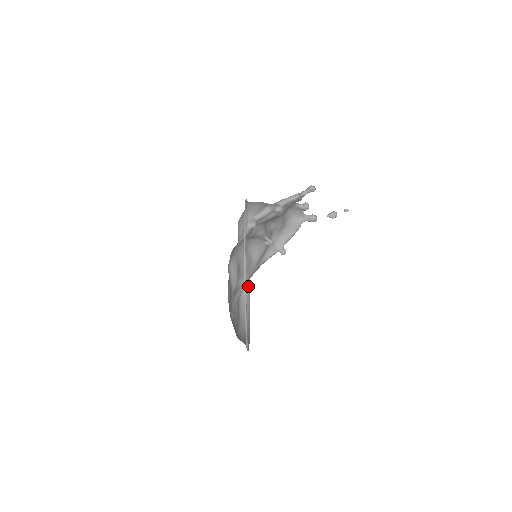
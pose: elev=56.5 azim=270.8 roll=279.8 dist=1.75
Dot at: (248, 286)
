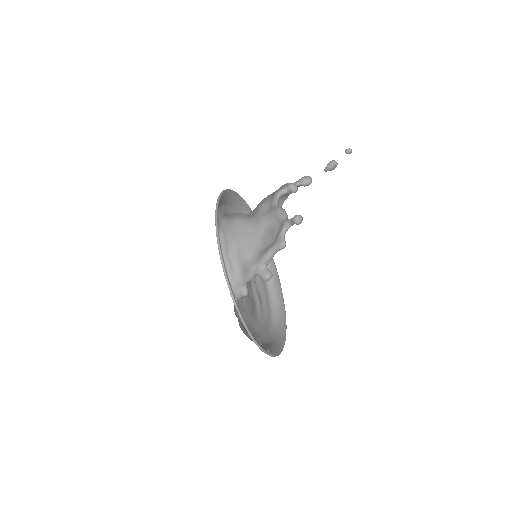
Dot at: occluded
